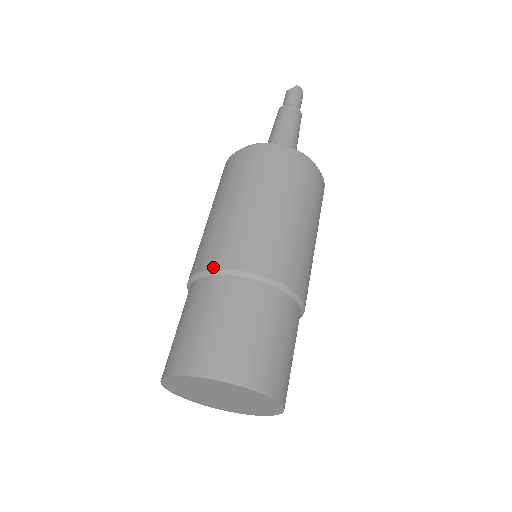
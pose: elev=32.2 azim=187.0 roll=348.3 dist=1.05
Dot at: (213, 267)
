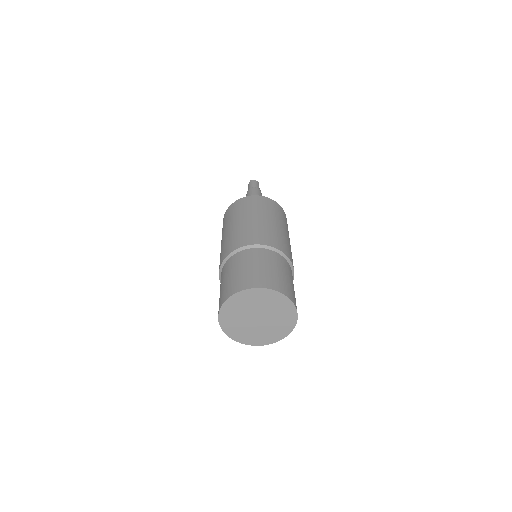
Dot at: (219, 271)
